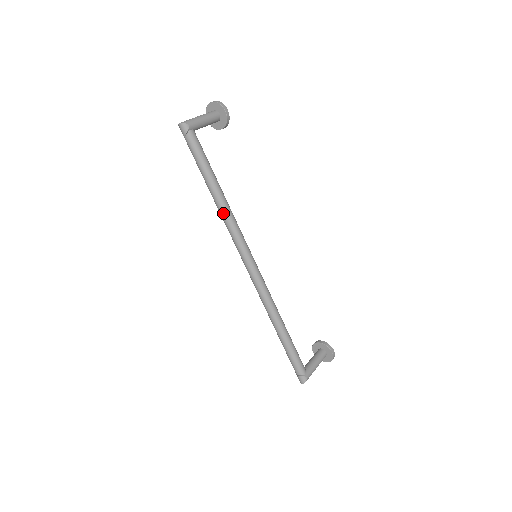
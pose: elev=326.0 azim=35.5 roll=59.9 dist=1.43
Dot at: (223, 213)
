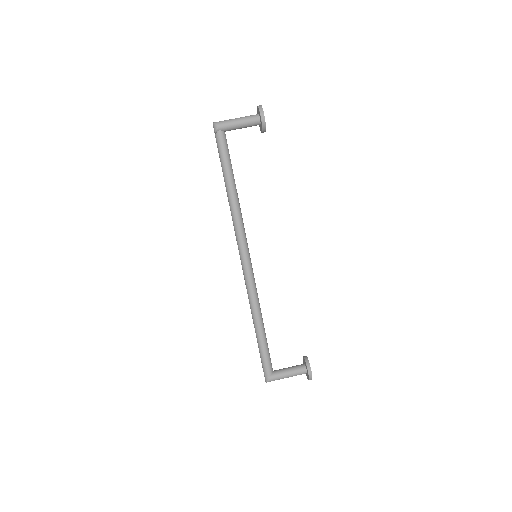
Dot at: (230, 209)
